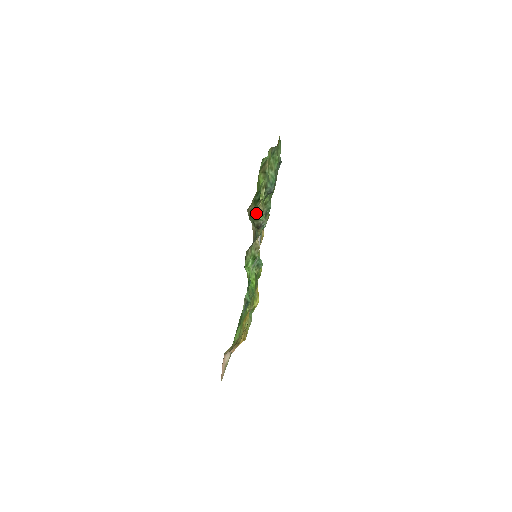
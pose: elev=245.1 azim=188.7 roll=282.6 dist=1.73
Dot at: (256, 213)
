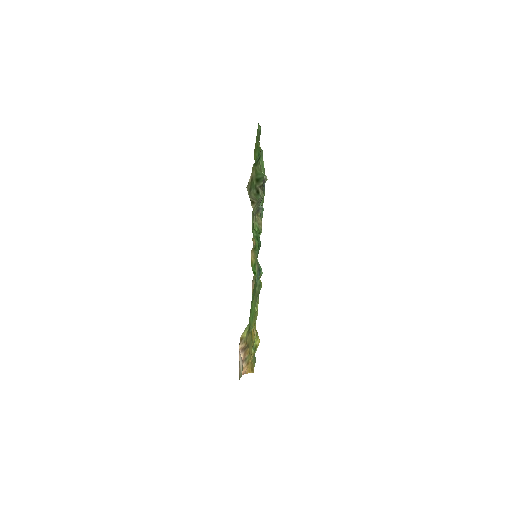
Dot at: (257, 177)
